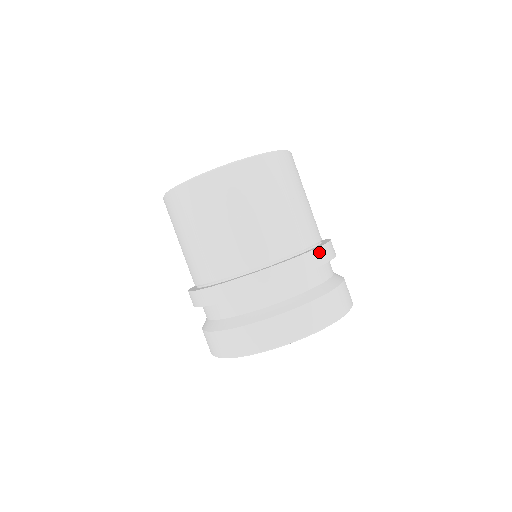
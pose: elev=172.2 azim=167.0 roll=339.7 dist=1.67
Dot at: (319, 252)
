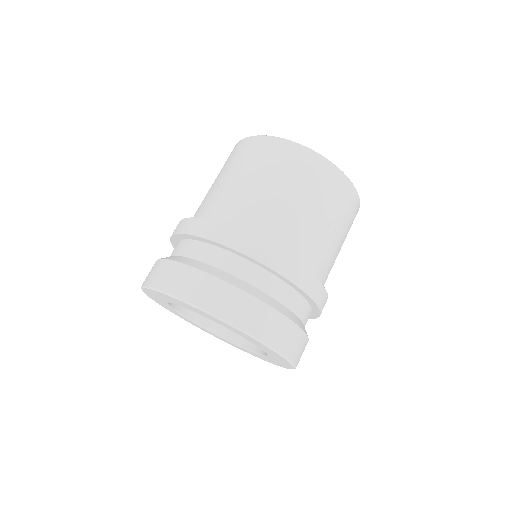
Dot at: occluded
